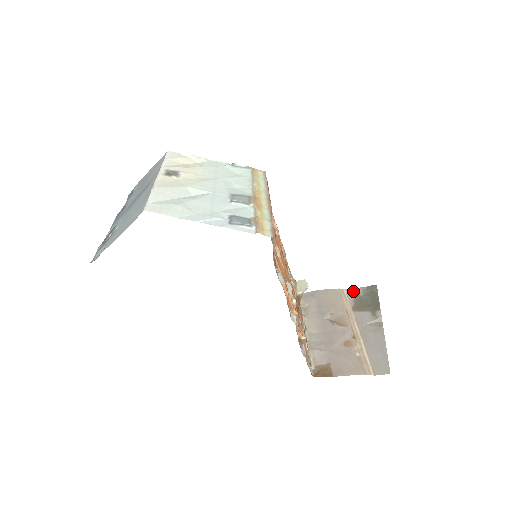
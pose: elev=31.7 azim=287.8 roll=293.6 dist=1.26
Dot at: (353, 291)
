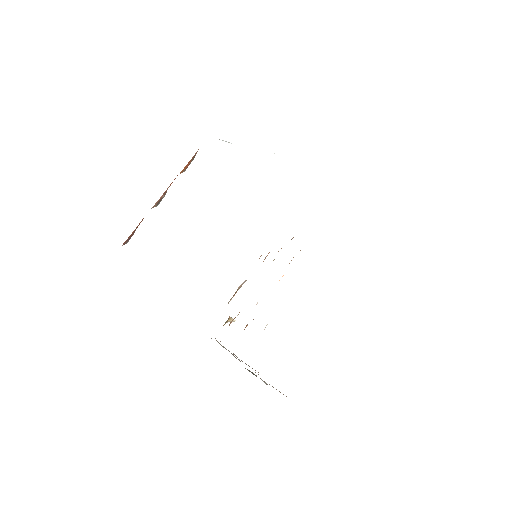
Dot at: occluded
